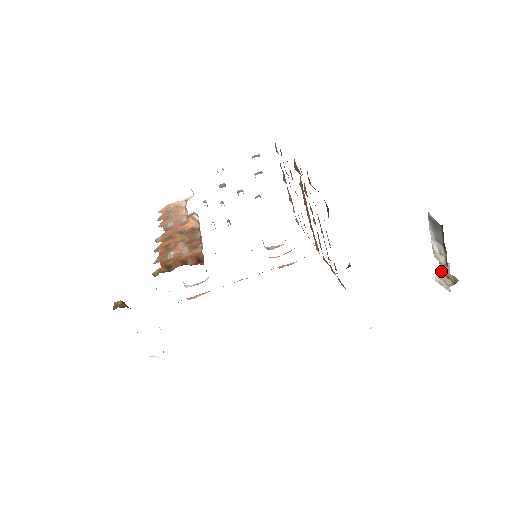
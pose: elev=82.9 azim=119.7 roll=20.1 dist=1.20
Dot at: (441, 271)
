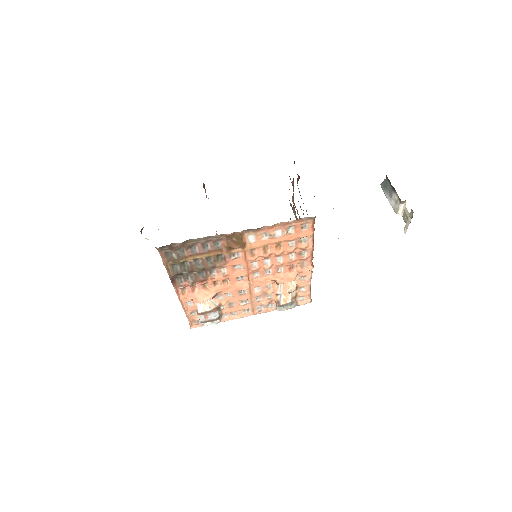
Dot at: occluded
